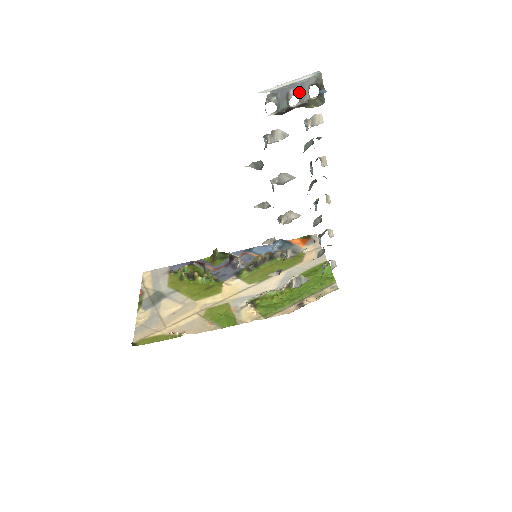
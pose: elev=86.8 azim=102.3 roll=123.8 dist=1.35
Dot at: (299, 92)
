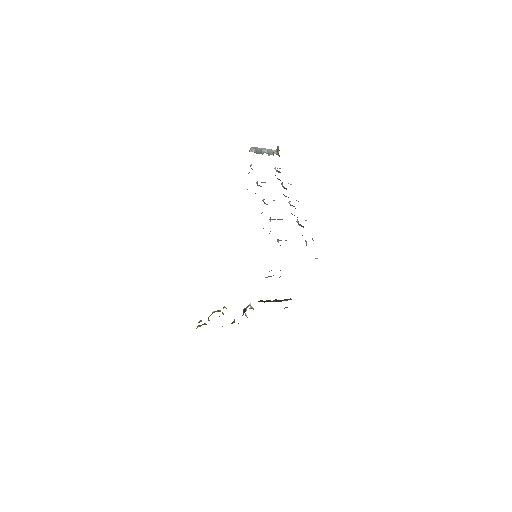
Dot at: (267, 152)
